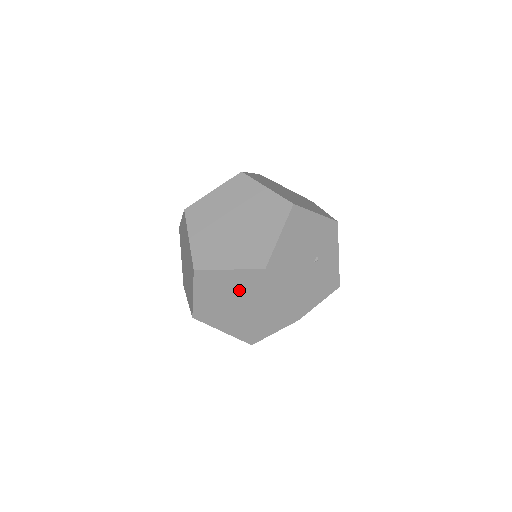
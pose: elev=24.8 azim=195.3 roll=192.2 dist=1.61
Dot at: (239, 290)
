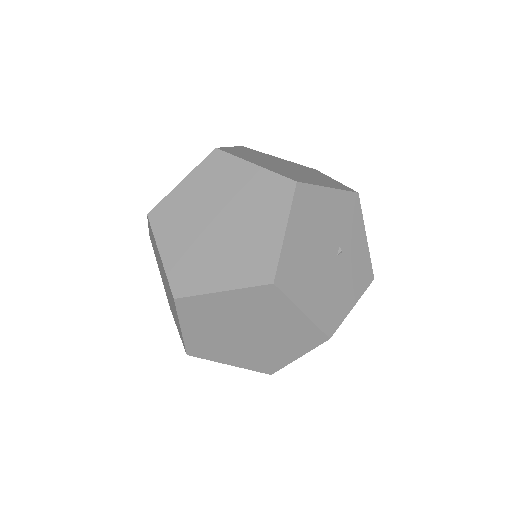
Dot at: (242, 314)
